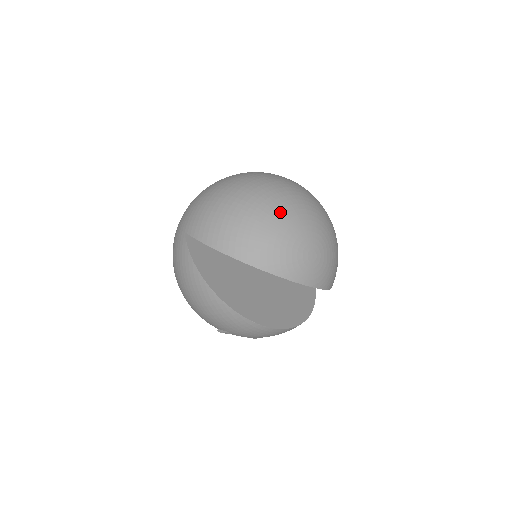
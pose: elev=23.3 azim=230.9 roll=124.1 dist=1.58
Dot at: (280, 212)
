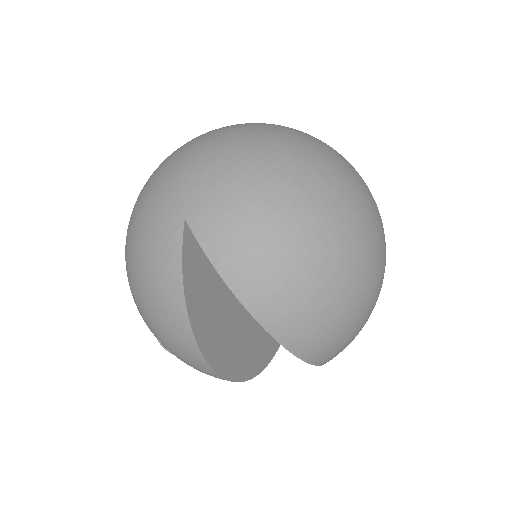
Dot at: (353, 272)
